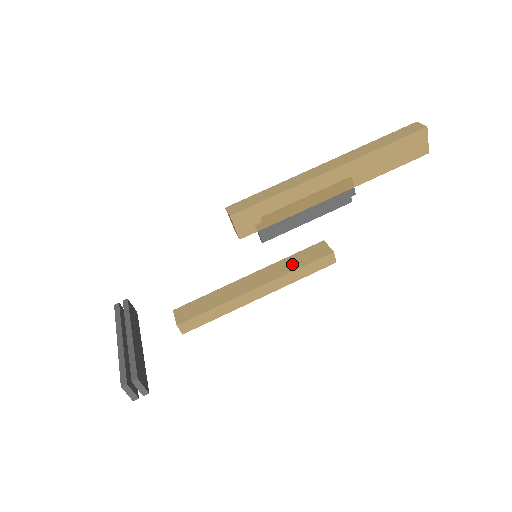
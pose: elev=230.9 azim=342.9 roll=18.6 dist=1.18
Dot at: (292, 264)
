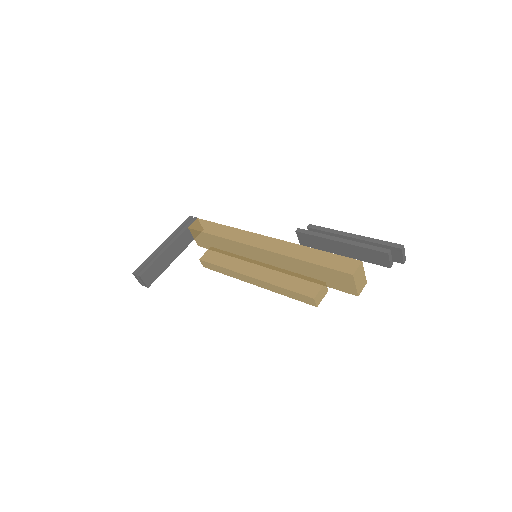
Dot at: (286, 281)
